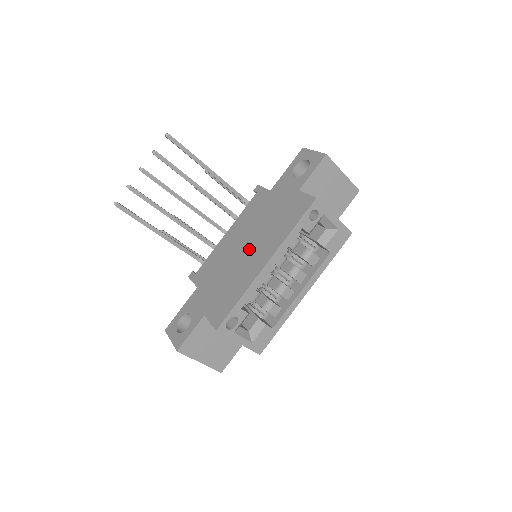
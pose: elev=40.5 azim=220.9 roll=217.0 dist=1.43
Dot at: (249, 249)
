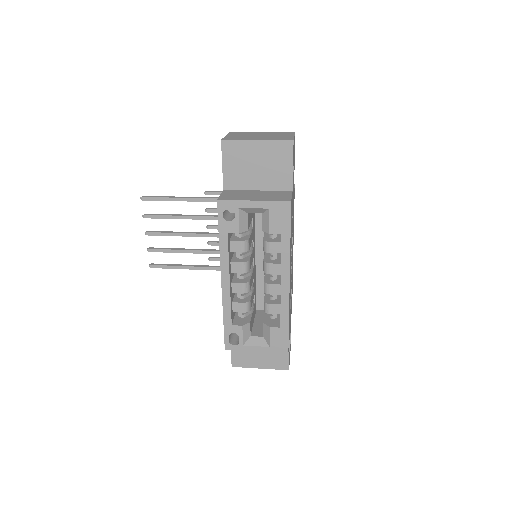
Dot at: occluded
